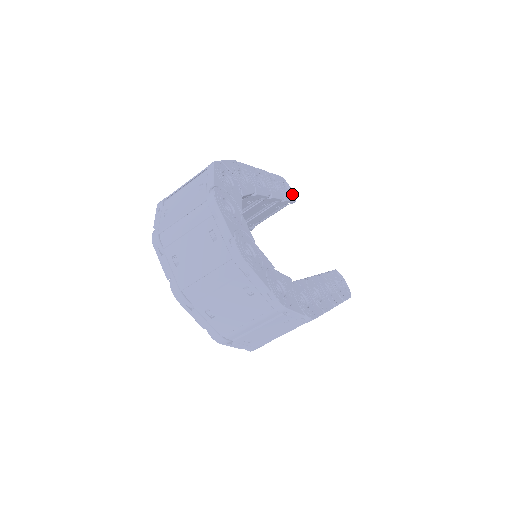
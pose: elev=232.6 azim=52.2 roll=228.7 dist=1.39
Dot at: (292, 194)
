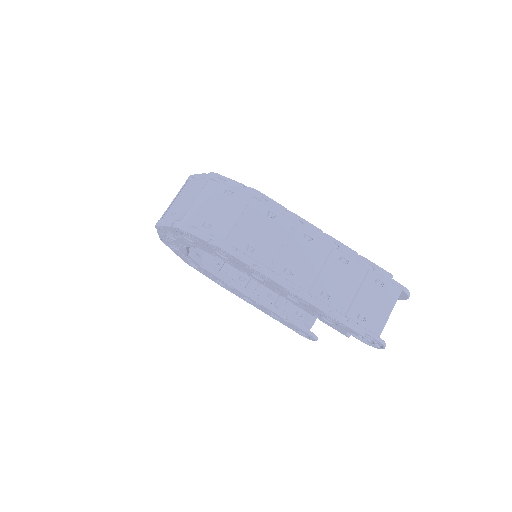
Dot at: occluded
